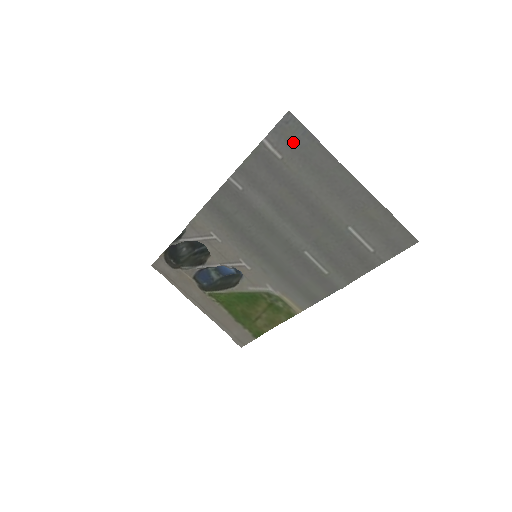
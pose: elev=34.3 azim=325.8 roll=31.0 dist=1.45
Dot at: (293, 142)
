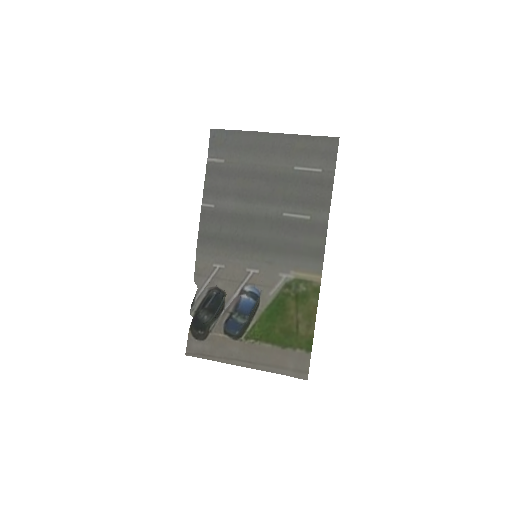
Dot at: (224, 145)
